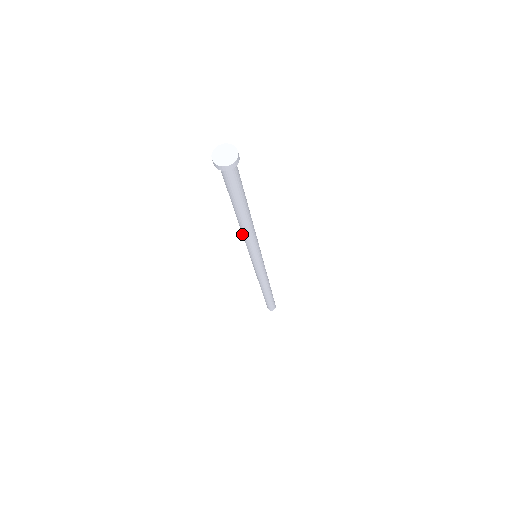
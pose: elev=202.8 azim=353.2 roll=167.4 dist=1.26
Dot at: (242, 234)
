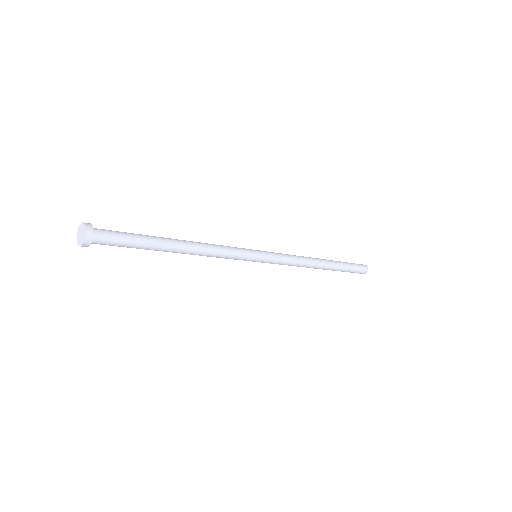
Dot at: (208, 256)
